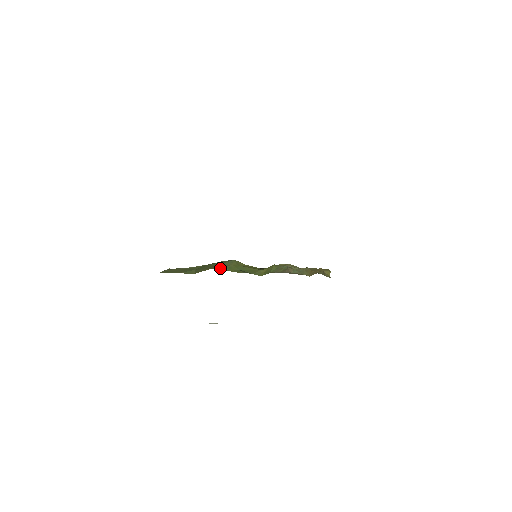
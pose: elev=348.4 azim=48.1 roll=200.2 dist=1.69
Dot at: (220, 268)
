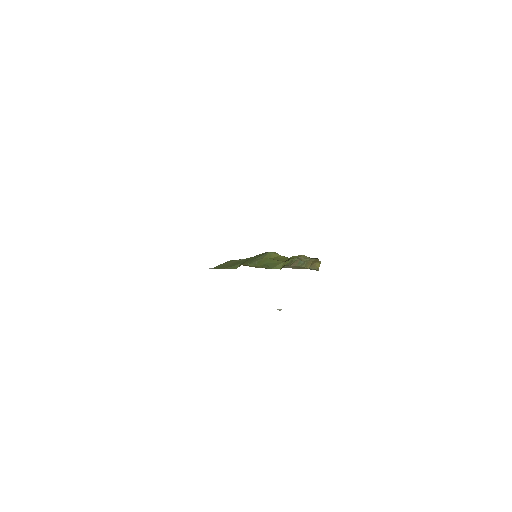
Dot at: (249, 264)
